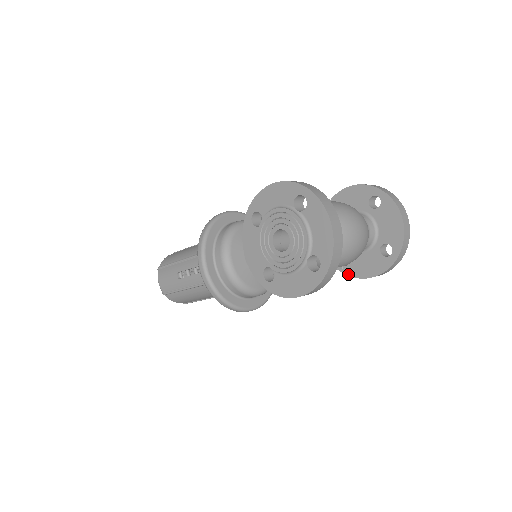
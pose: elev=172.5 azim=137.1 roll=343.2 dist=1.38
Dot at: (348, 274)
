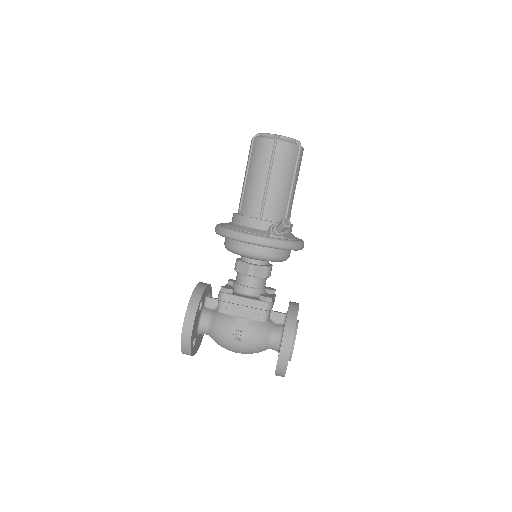
Dot at: occluded
